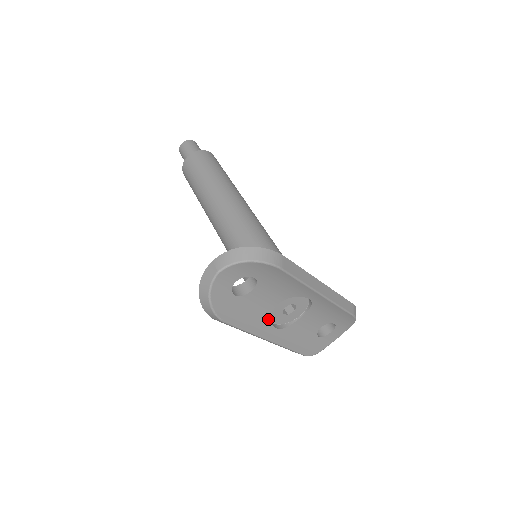
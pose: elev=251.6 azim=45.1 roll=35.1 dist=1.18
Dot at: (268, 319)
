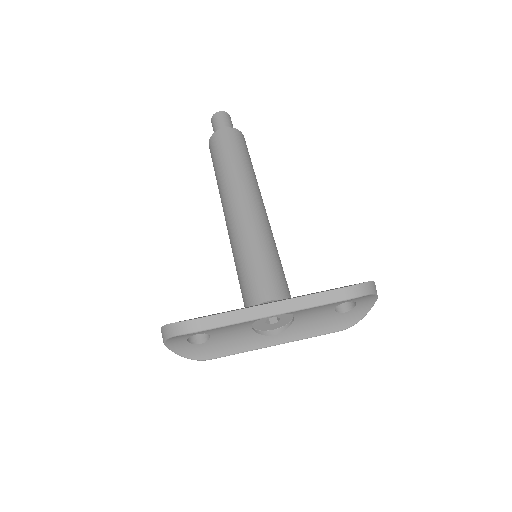
Dot at: (257, 335)
